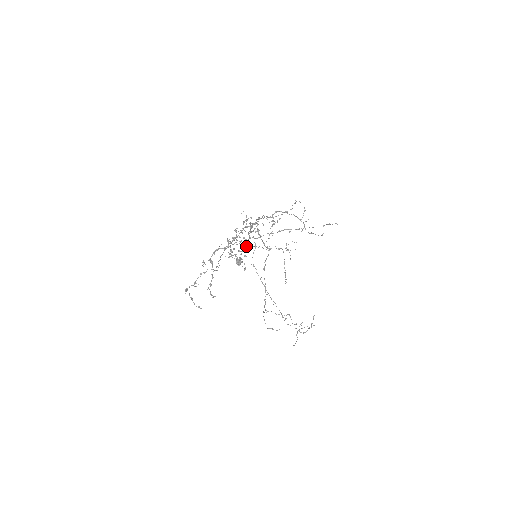
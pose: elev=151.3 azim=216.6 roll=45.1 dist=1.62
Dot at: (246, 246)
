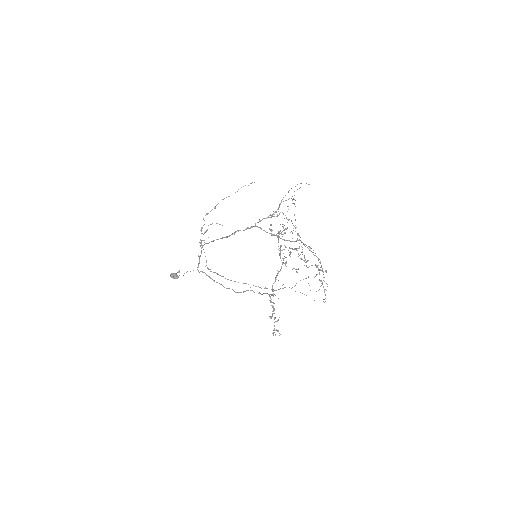
Dot at: occluded
